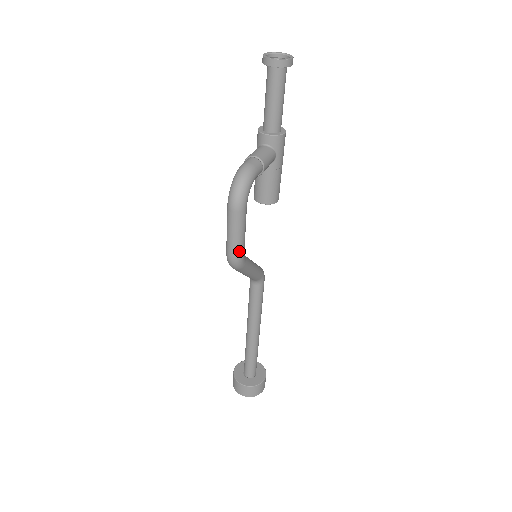
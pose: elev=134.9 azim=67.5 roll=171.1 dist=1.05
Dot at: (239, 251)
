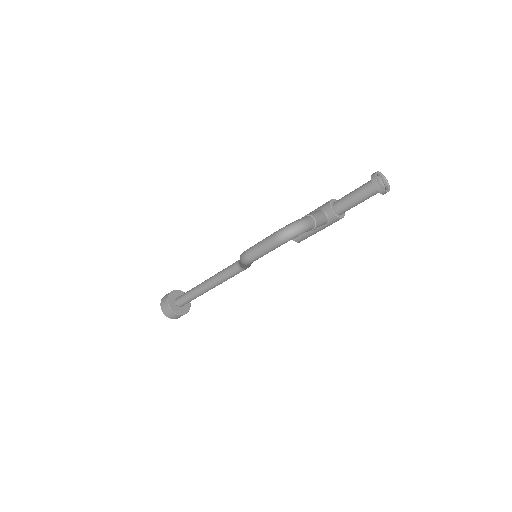
Dot at: (254, 259)
